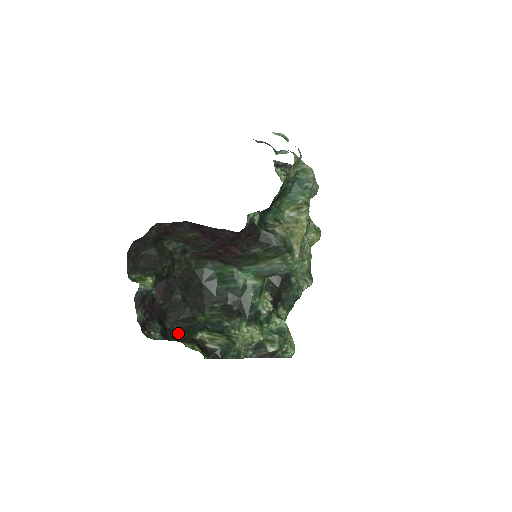
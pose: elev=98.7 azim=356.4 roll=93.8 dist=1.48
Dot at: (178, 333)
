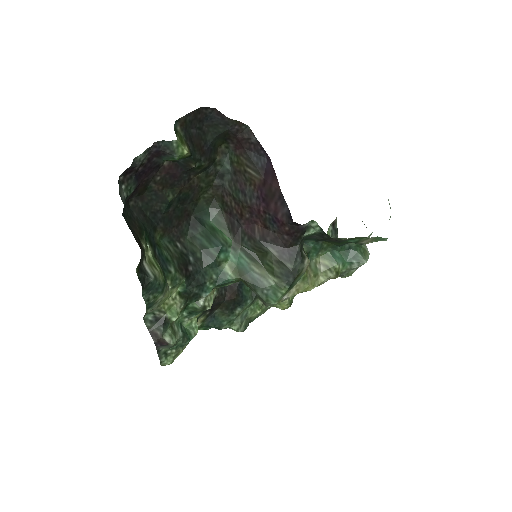
Dot at: (132, 219)
